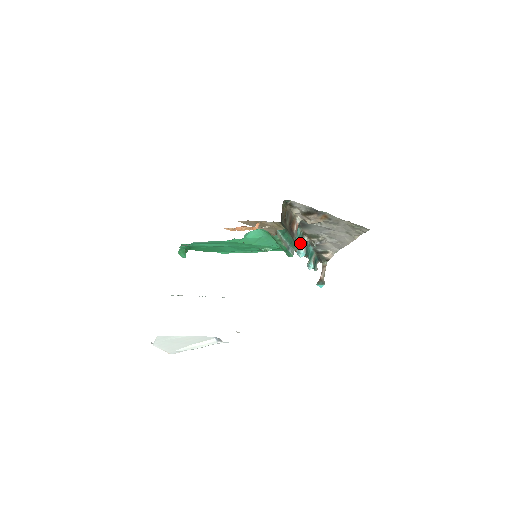
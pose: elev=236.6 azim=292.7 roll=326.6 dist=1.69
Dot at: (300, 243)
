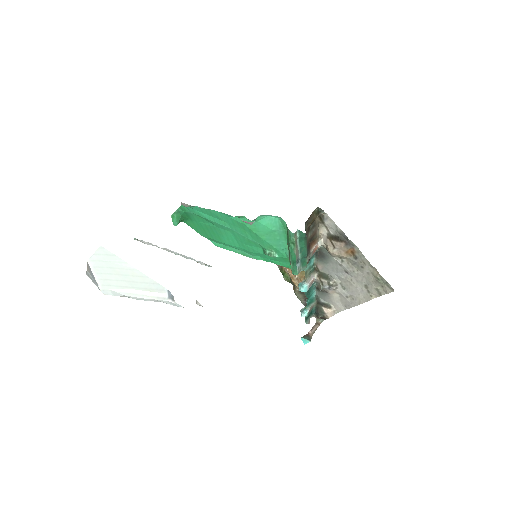
Dot at: (308, 275)
